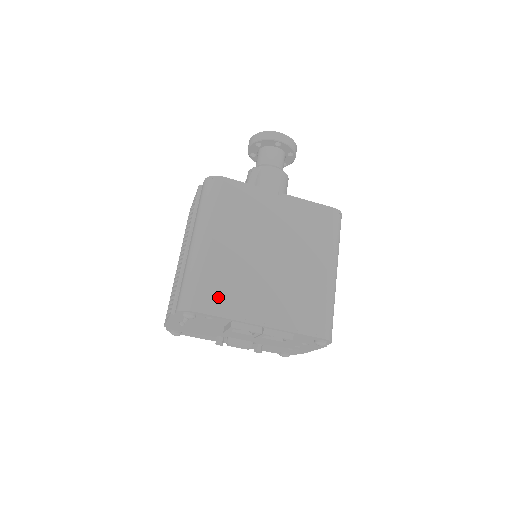
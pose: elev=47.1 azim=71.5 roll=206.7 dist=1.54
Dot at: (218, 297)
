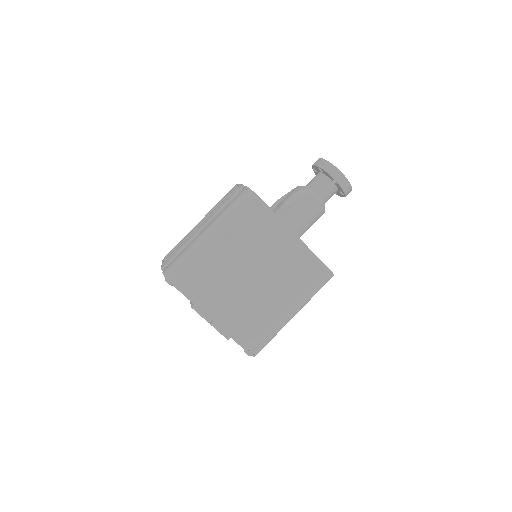
Dot at: (194, 284)
